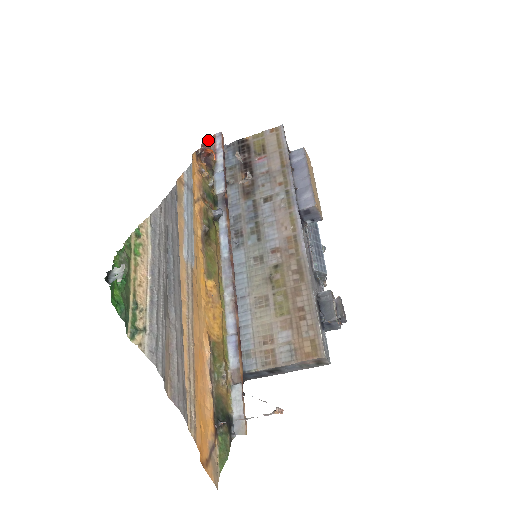
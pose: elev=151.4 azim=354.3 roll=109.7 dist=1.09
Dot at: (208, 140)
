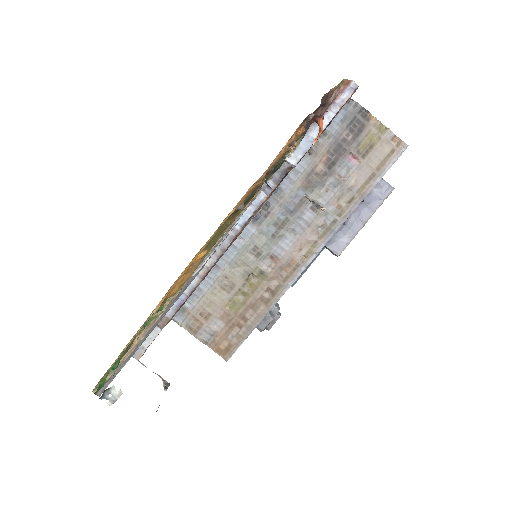
Dot at: (338, 85)
